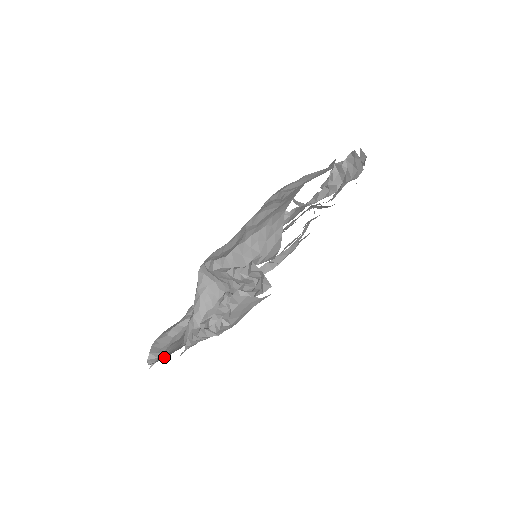
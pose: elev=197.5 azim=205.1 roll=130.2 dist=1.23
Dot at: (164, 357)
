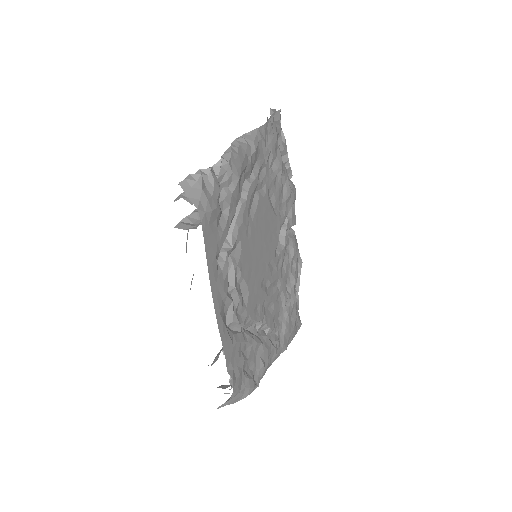
Dot at: occluded
